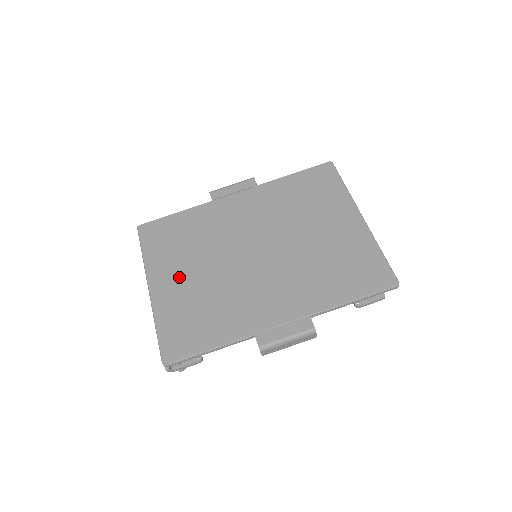
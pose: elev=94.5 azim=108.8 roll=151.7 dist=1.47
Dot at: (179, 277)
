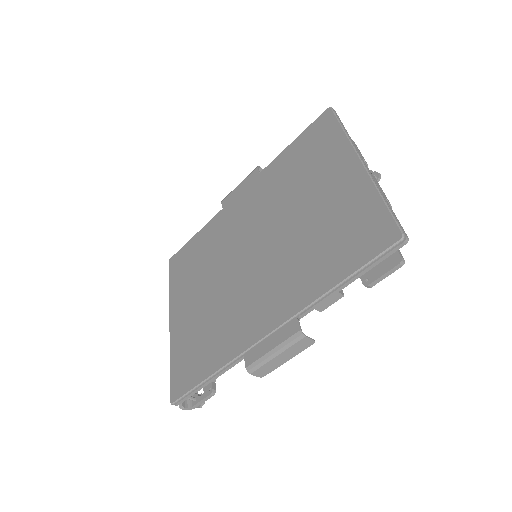
Dot at: (190, 303)
